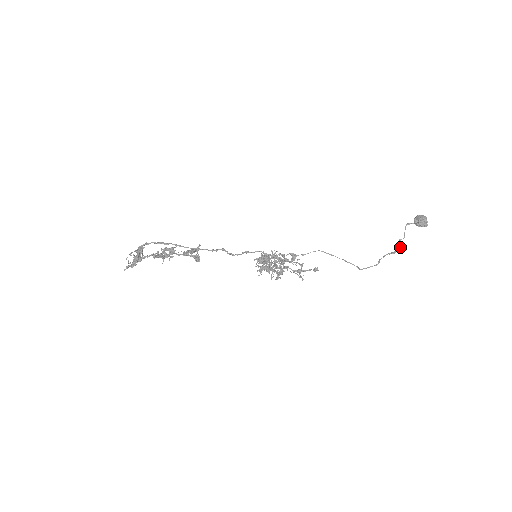
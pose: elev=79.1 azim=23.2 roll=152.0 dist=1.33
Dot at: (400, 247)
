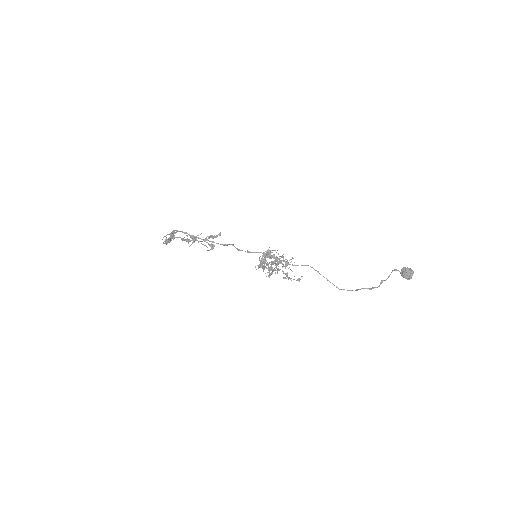
Dot at: (379, 286)
